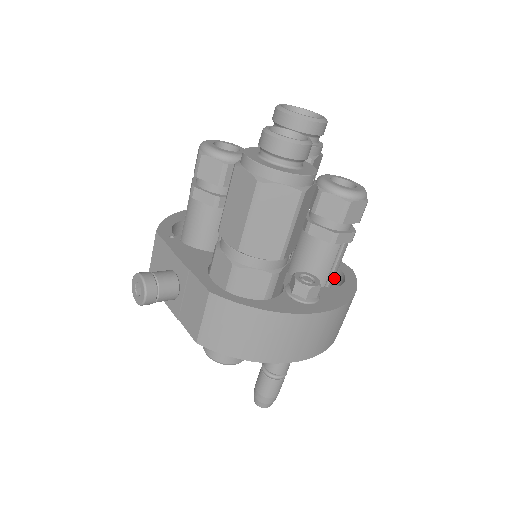
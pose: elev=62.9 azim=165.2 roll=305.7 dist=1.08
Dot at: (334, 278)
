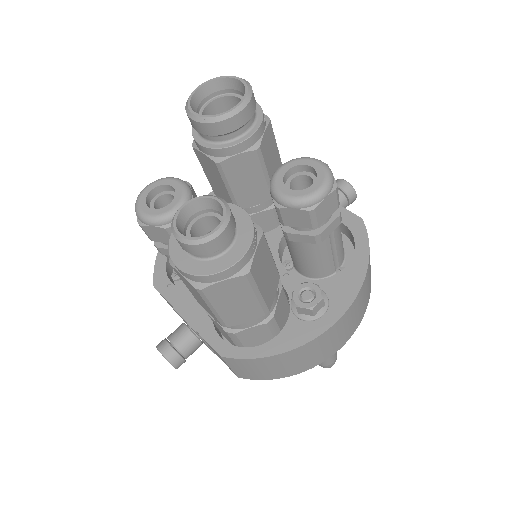
Dot at: (342, 249)
